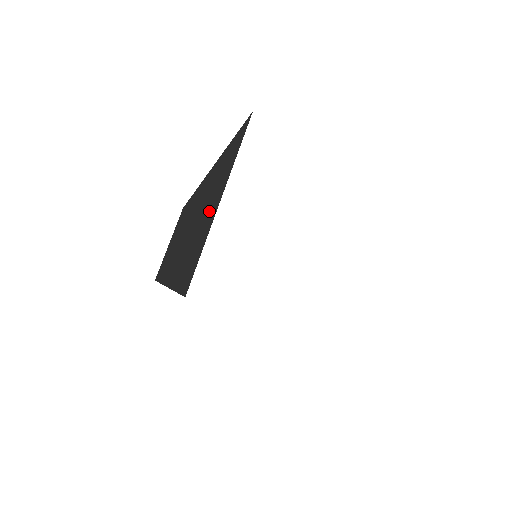
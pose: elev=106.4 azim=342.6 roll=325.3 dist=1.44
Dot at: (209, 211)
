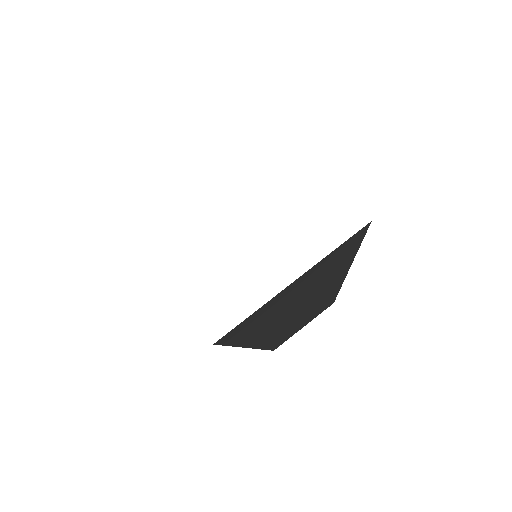
Dot at: occluded
